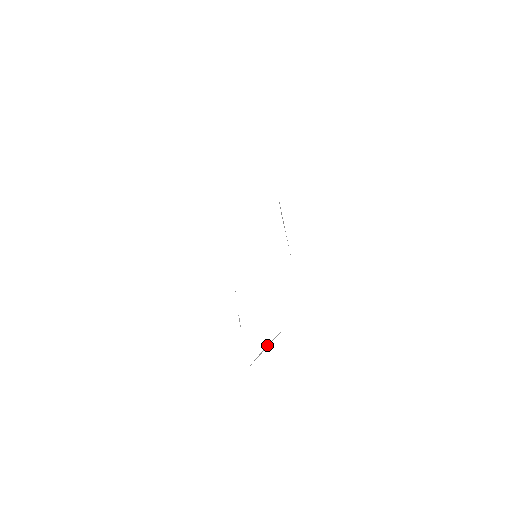
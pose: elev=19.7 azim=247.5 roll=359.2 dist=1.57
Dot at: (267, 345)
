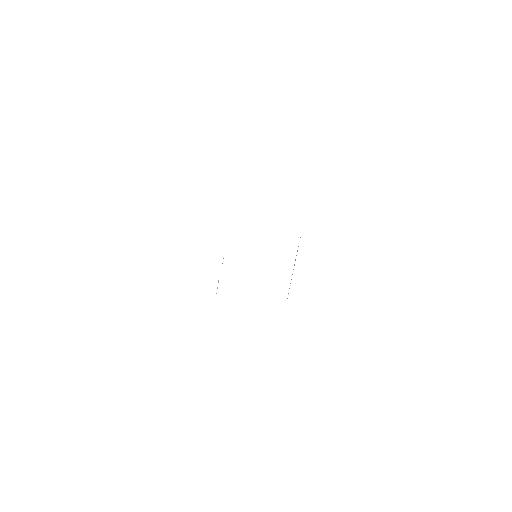
Dot at: occluded
